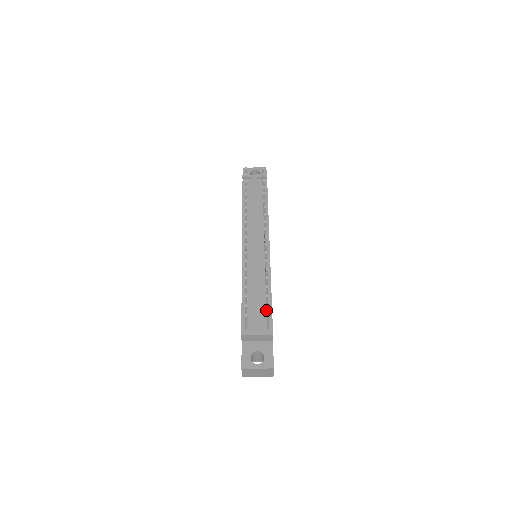
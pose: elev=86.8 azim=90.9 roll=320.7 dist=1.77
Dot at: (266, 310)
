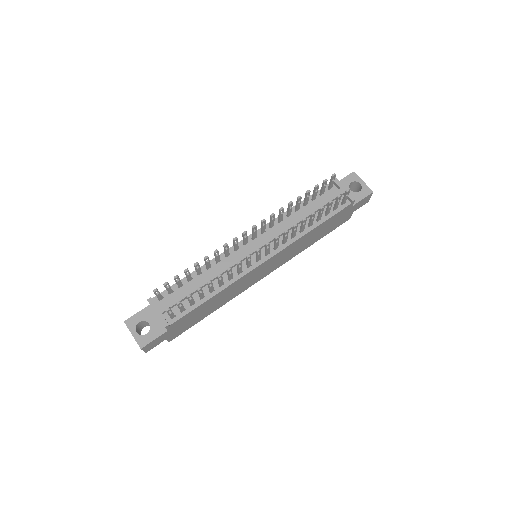
Dot at: (179, 305)
